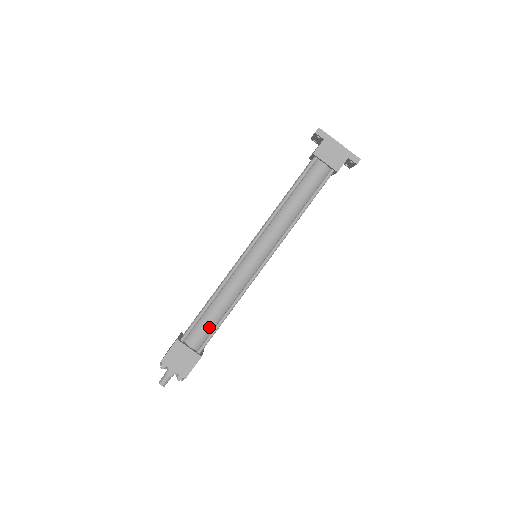
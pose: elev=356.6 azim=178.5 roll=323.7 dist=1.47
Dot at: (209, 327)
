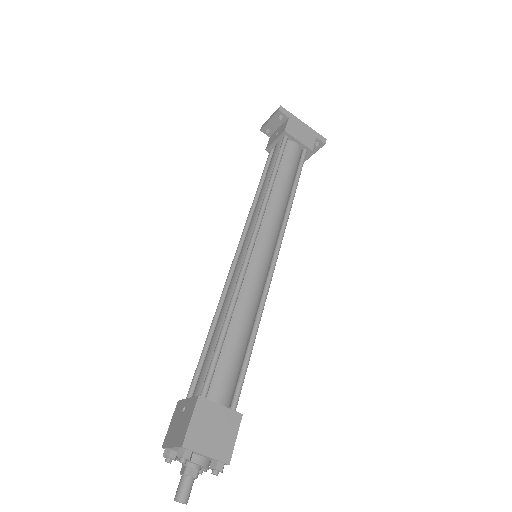
Dot at: (236, 364)
